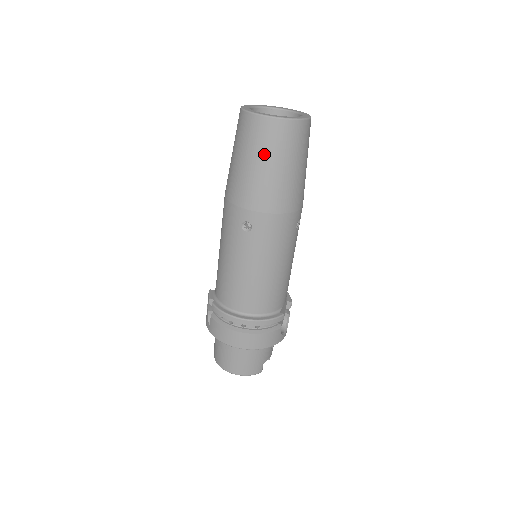
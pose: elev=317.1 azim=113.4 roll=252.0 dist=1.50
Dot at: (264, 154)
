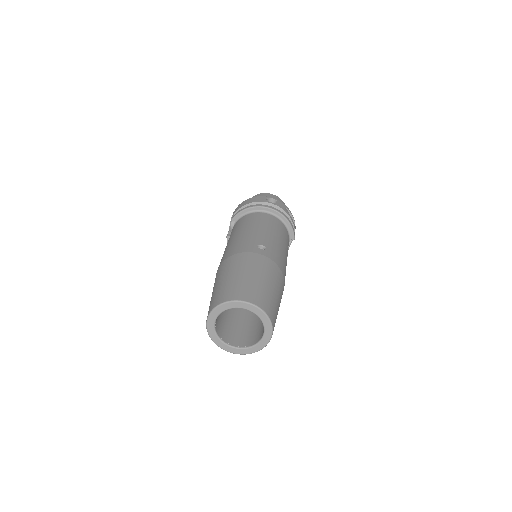
Dot at: occluded
